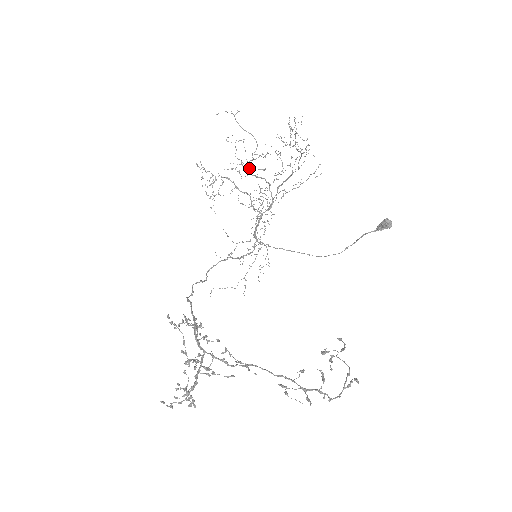
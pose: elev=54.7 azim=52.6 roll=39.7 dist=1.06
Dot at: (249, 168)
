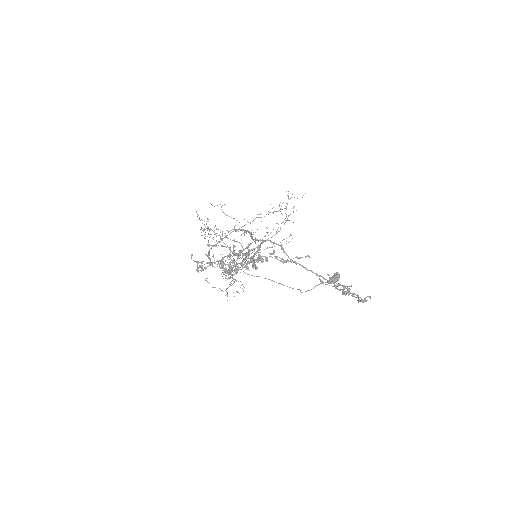
Dot at: occluded
